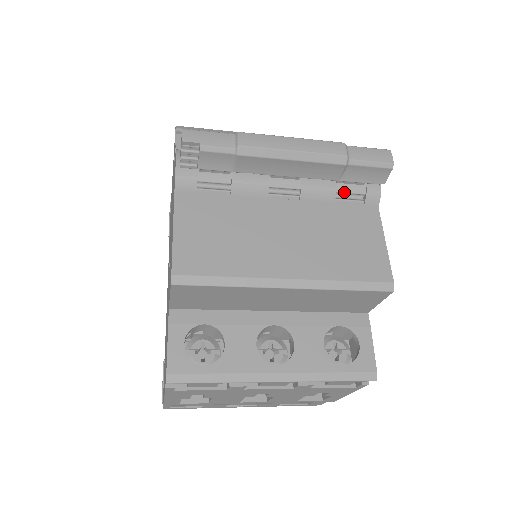
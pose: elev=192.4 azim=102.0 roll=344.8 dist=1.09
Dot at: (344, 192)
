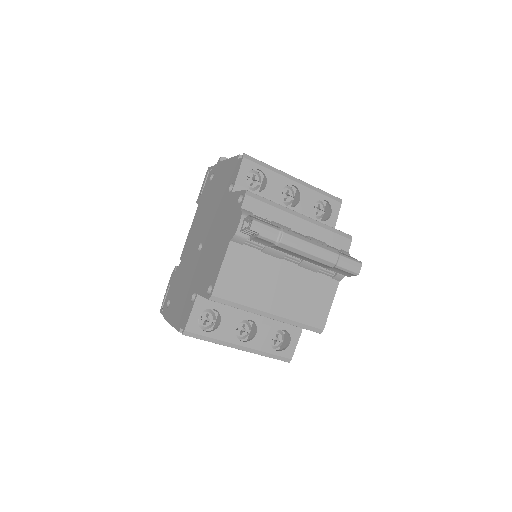
Dot at: (325, 268)
